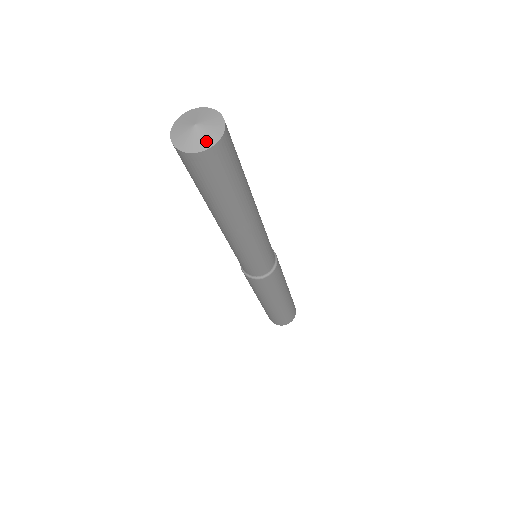
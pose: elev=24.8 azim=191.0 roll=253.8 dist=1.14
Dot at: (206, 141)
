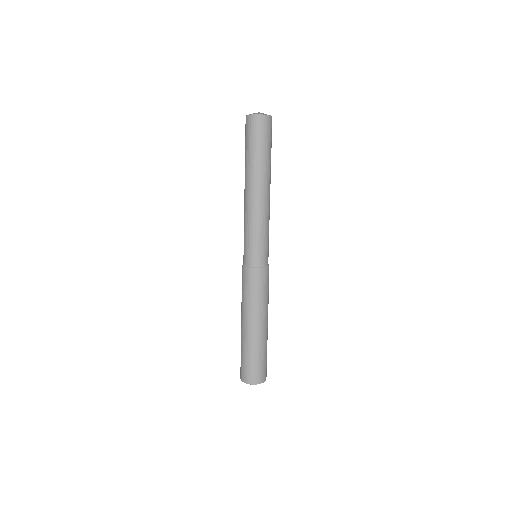
Dot at: occluded
